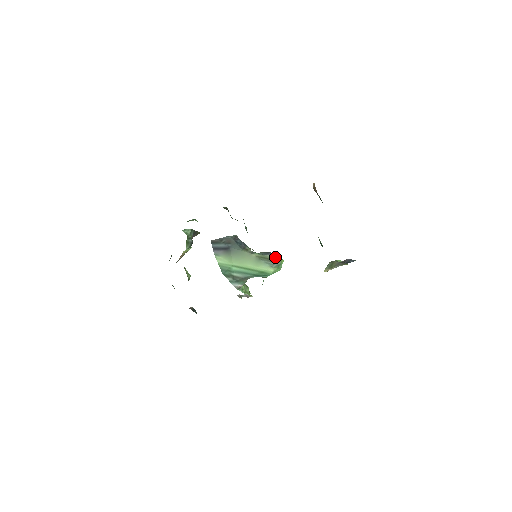
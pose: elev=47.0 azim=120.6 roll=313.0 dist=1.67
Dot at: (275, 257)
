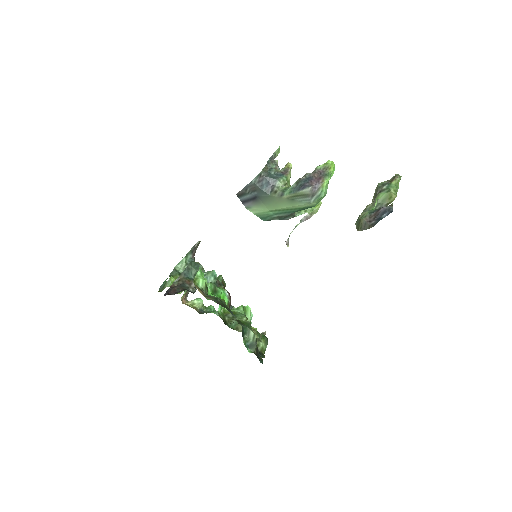
Dot at: (310, 189)
